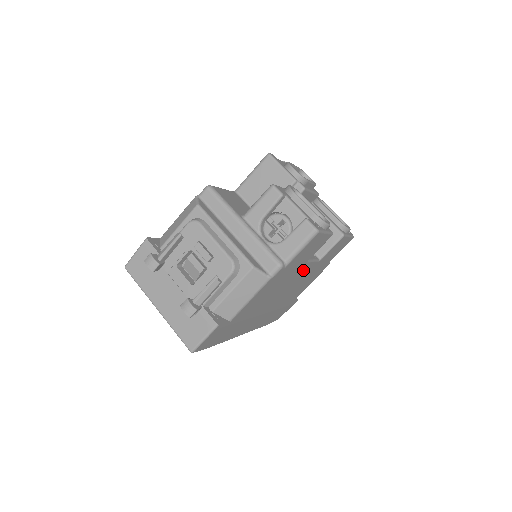
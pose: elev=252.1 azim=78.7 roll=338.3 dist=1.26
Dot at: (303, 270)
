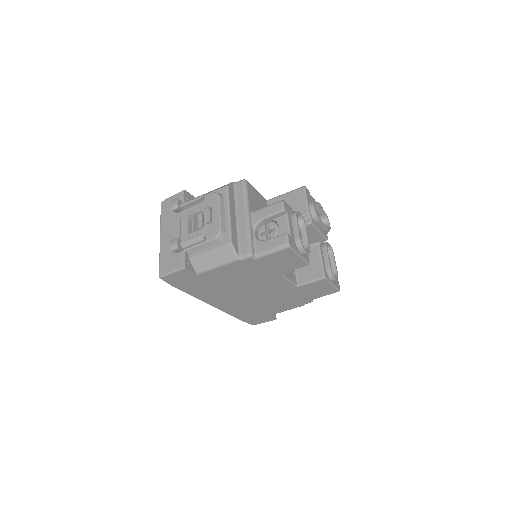
Dot at: (277, 282)
